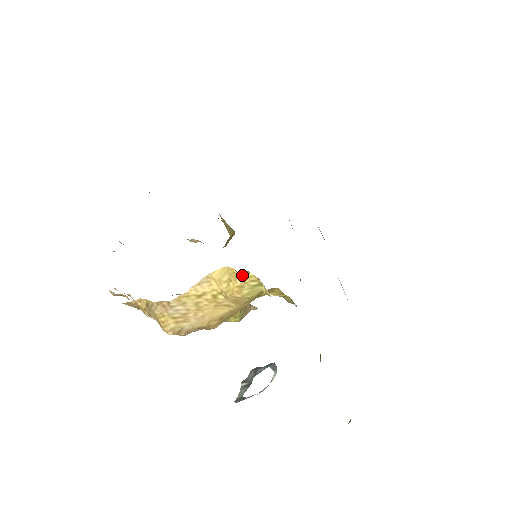
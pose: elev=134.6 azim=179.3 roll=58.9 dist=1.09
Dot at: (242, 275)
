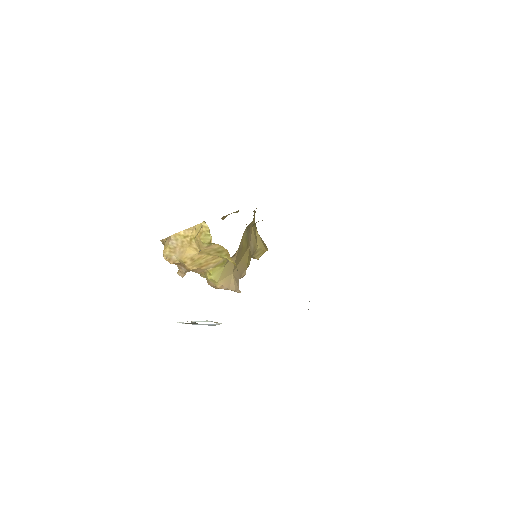
Dot at: (202, 224)
